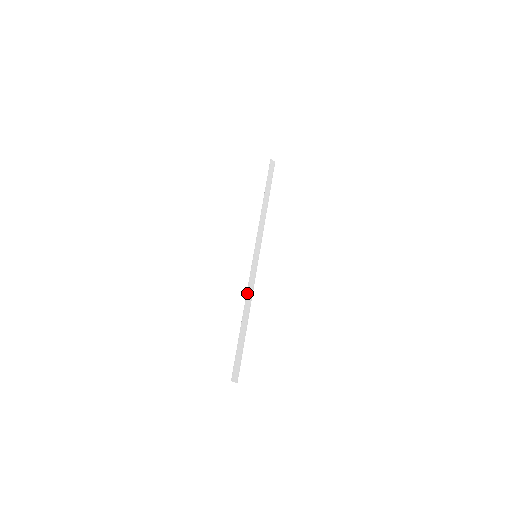
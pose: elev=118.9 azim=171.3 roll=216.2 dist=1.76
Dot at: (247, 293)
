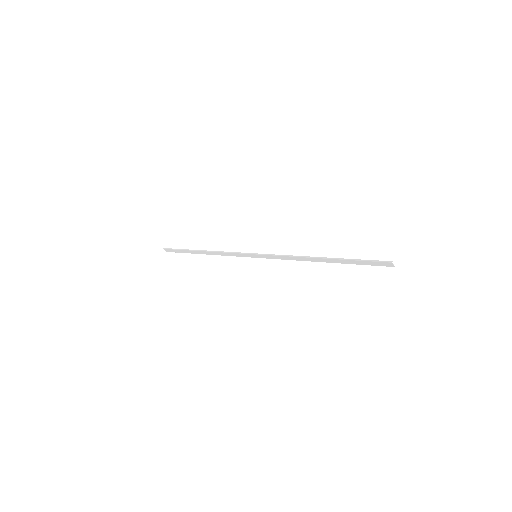
Dot at: (294, 257)
